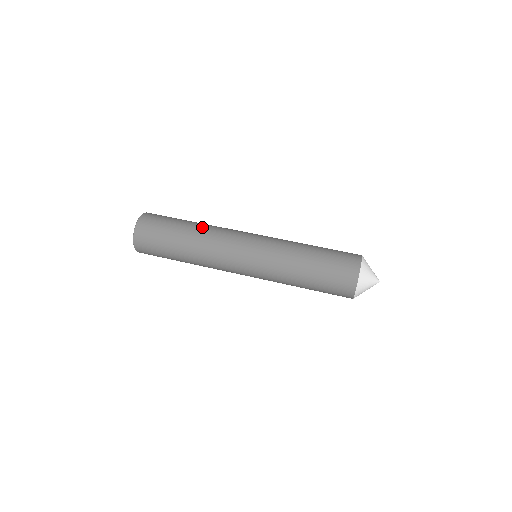
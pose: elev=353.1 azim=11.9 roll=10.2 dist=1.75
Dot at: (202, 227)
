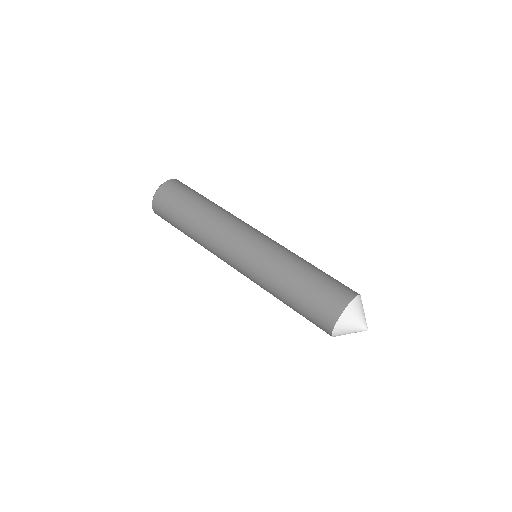
Dot at: (222, 208)
